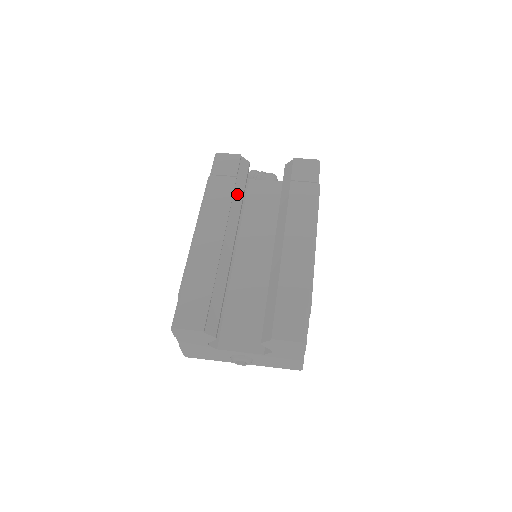
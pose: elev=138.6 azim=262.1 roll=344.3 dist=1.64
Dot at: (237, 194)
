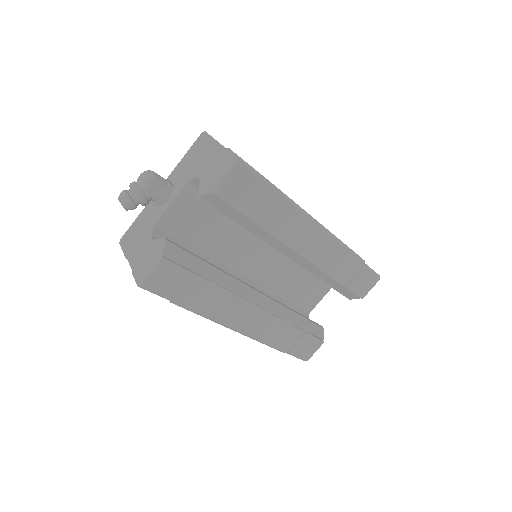
Dot at: (215, 278)
